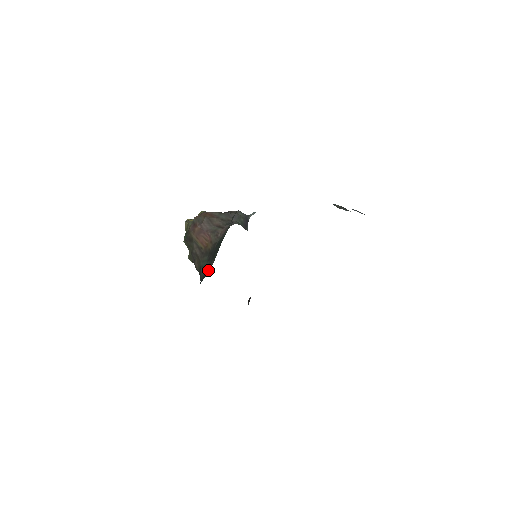
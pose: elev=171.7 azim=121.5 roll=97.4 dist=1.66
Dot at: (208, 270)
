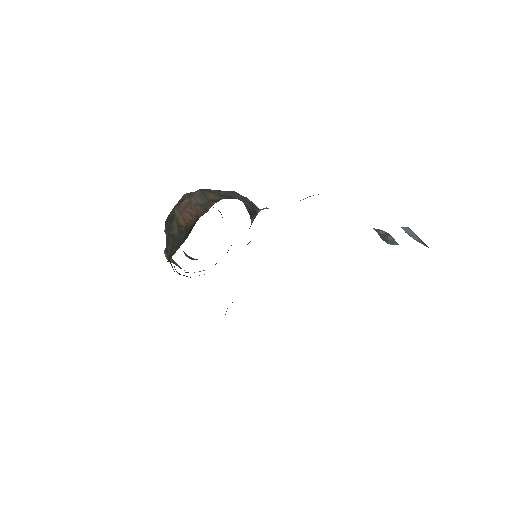
Dot at: (180, 245)
